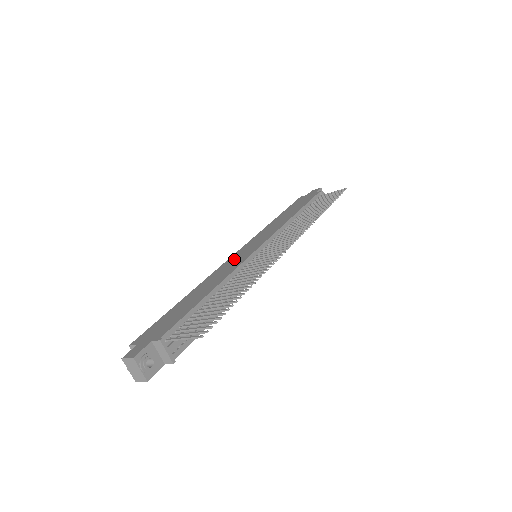
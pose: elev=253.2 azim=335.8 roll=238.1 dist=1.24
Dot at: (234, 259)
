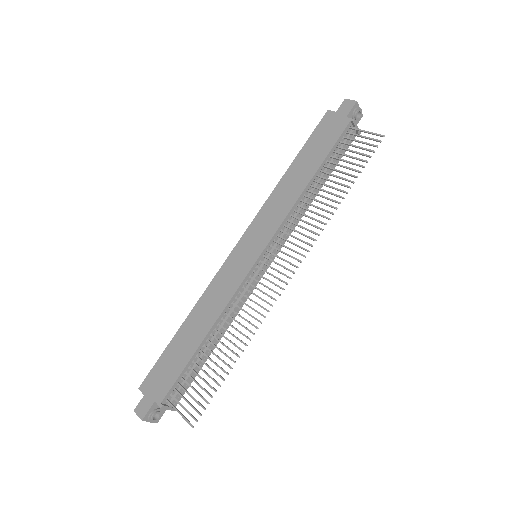
Dot at: (231, 268)
